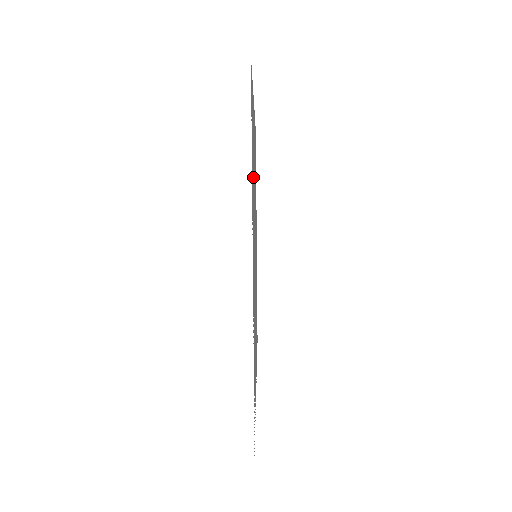
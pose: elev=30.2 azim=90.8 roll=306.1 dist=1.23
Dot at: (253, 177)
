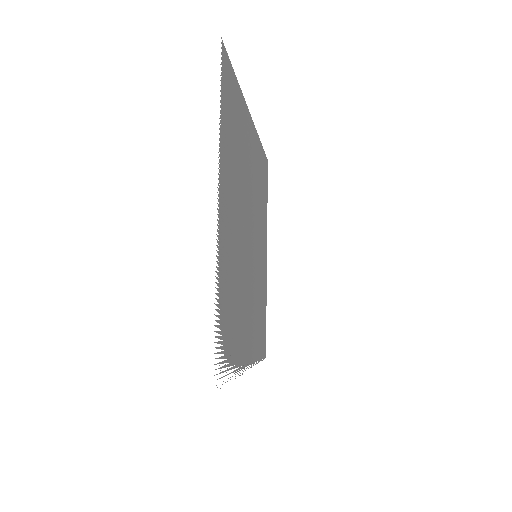
Dot at: (235, 154)
